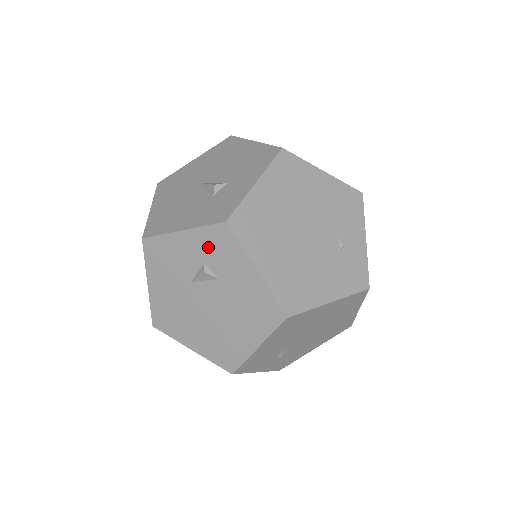
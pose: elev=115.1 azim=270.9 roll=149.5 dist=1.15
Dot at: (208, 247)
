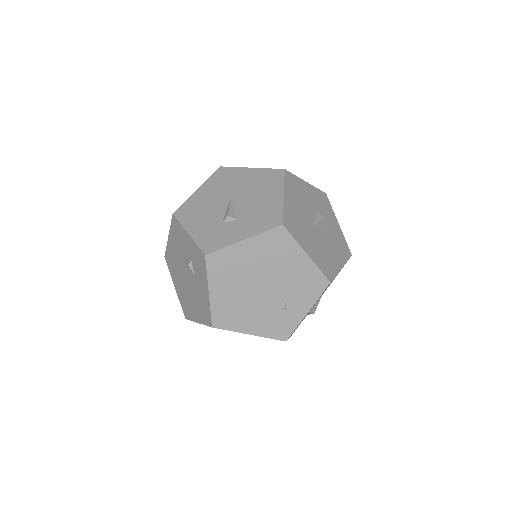
Dot at: (195, 255)
